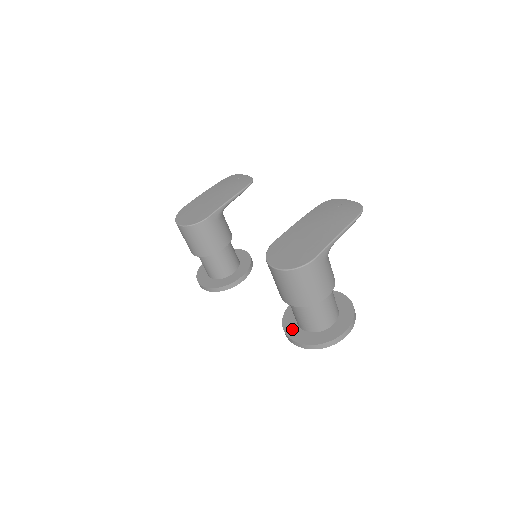
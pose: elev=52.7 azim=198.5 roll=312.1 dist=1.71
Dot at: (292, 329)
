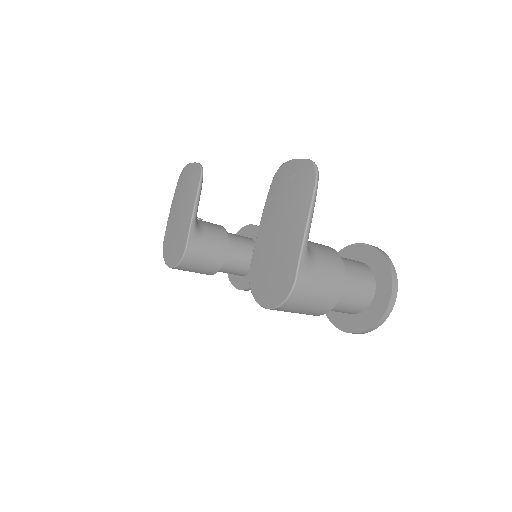
Dot at: (337, 316)
